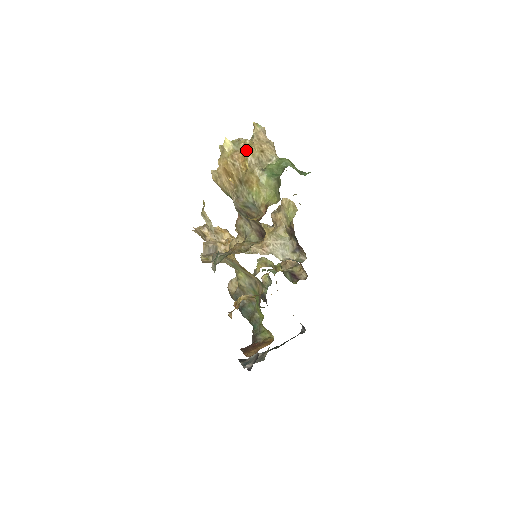
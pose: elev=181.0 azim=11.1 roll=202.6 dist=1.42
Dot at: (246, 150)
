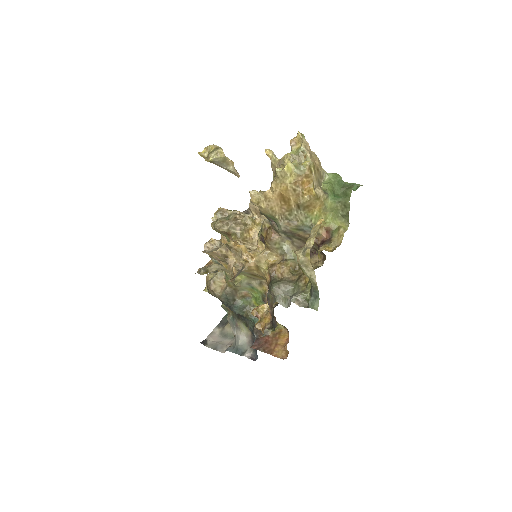
Dot at: (312, 174)
